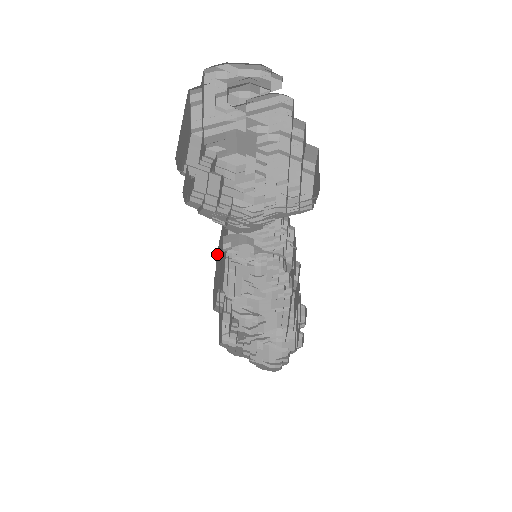
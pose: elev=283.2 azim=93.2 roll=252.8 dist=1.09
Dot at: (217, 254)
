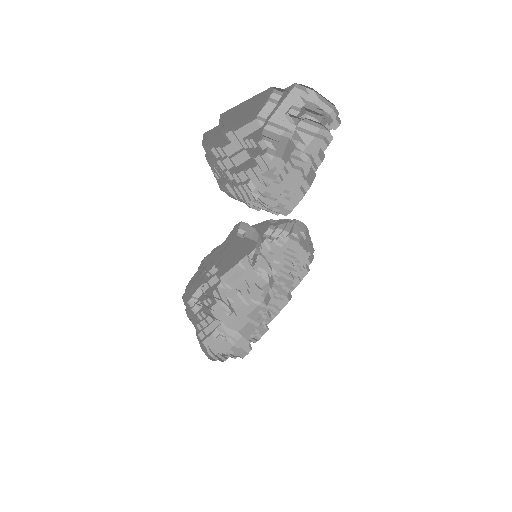
Dot at: occluded
